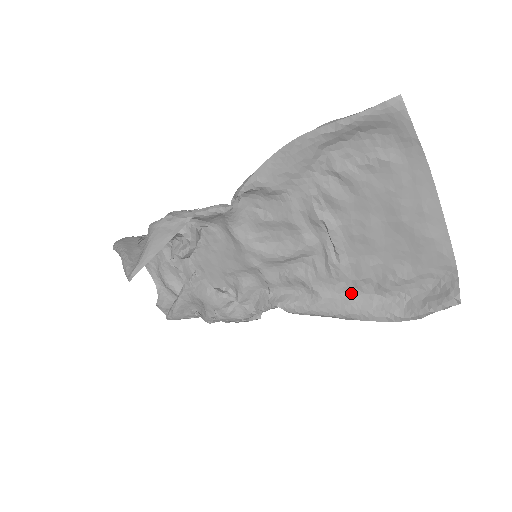
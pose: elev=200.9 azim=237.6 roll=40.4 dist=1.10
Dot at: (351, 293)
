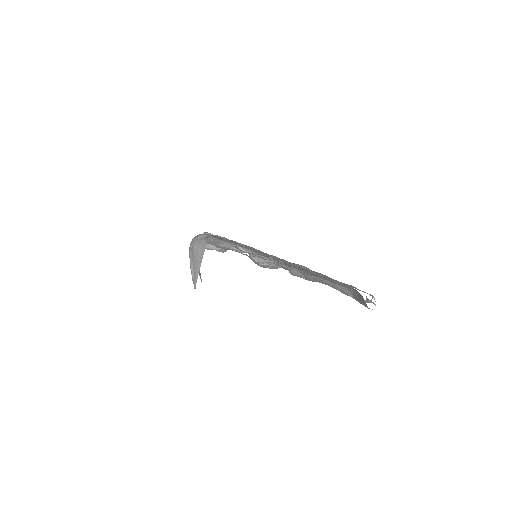
Dot at: occluded
